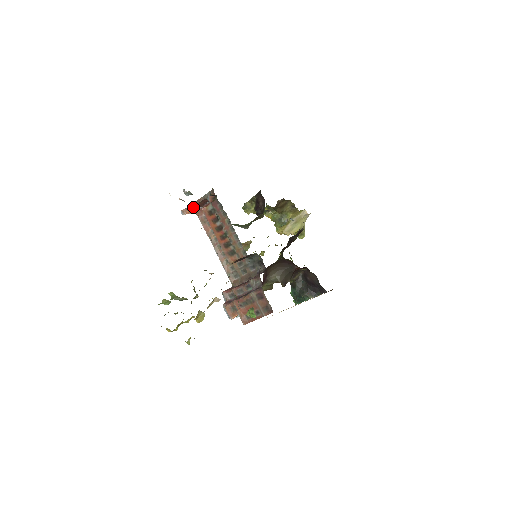
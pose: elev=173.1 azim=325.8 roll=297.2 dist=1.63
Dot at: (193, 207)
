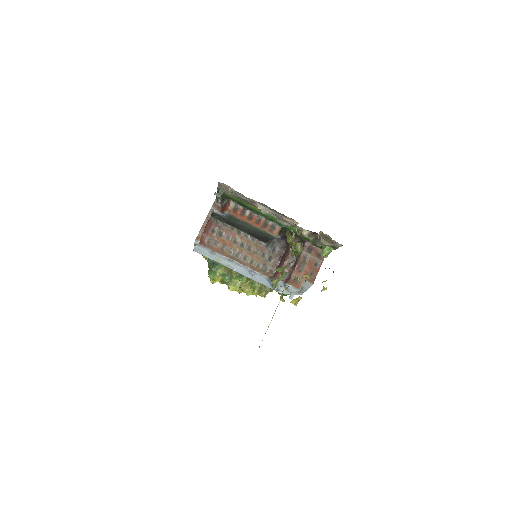
Dot at: (204, 229)
